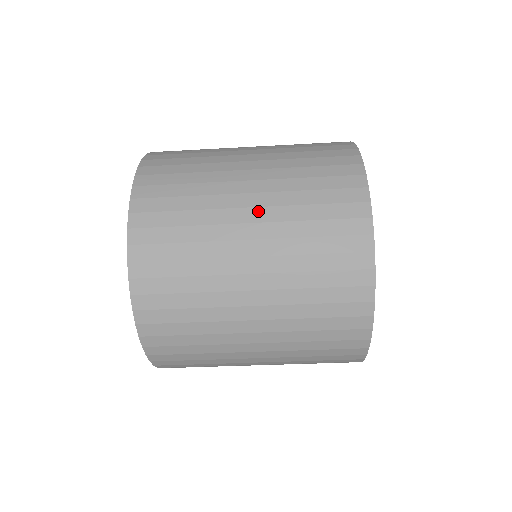
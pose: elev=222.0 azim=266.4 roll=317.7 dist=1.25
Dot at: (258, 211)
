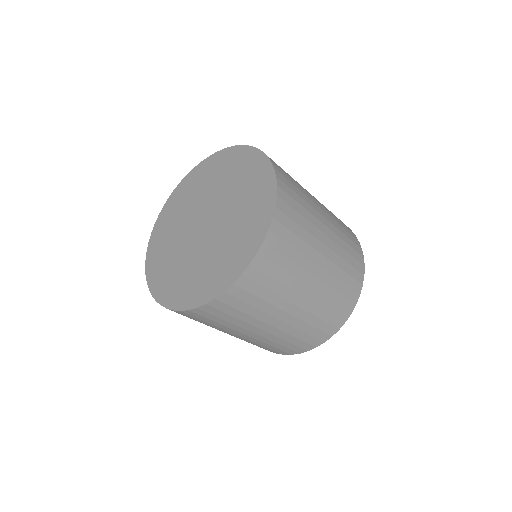
Dot at: (312, 292)
